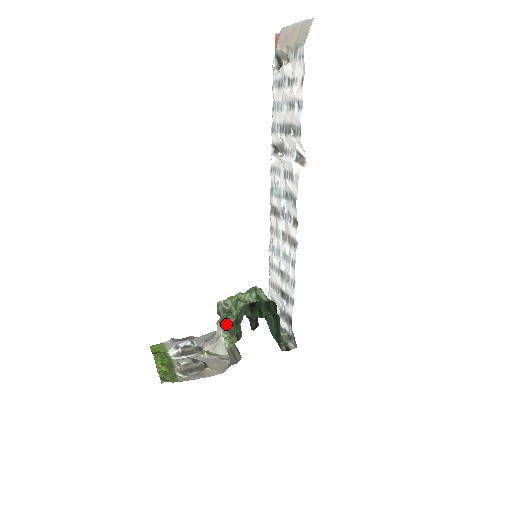
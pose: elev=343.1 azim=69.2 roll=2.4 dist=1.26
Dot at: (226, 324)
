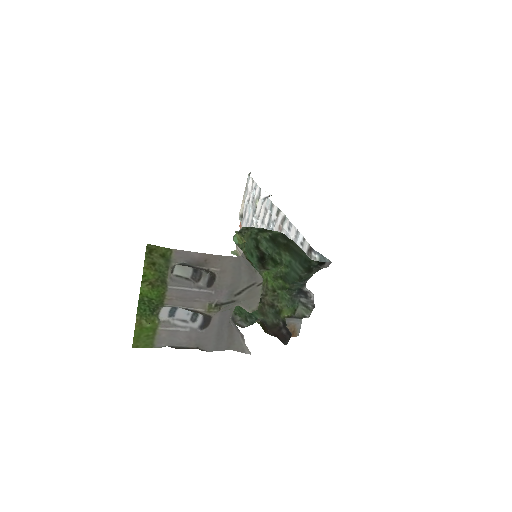
Dot at: occluded
